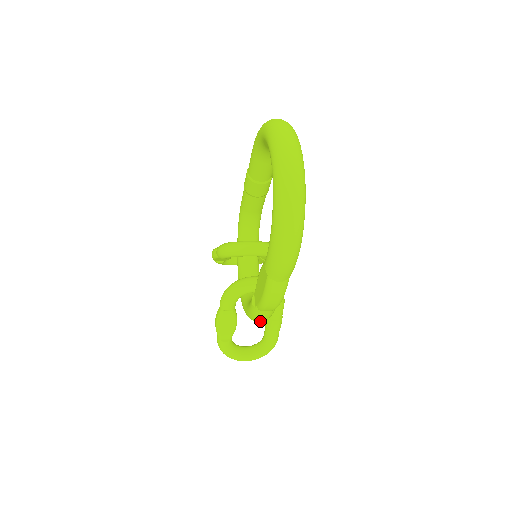
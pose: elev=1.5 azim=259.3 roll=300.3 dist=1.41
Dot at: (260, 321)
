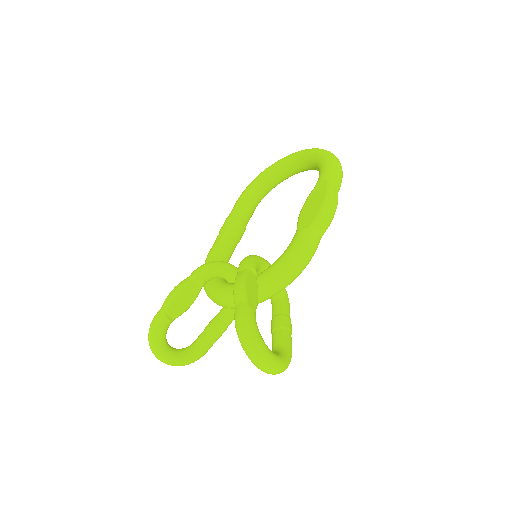
Dot at: (306, 257)
